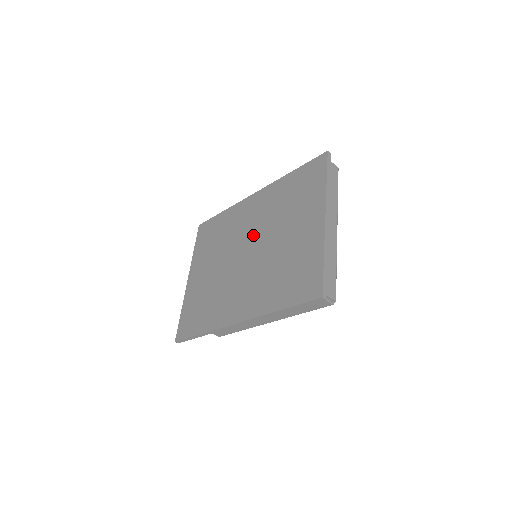
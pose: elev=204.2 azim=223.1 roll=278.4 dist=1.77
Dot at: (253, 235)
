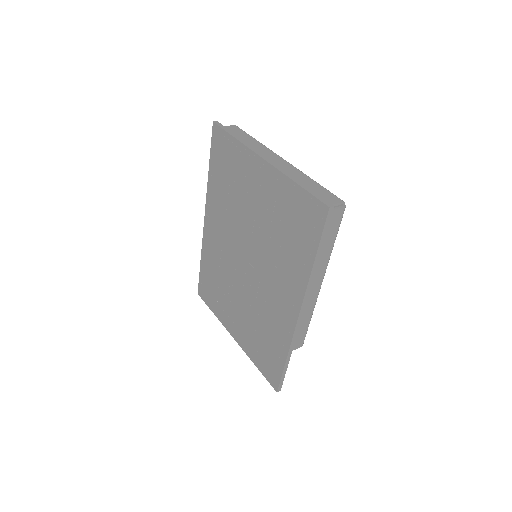
Dot at: (236, 244)
